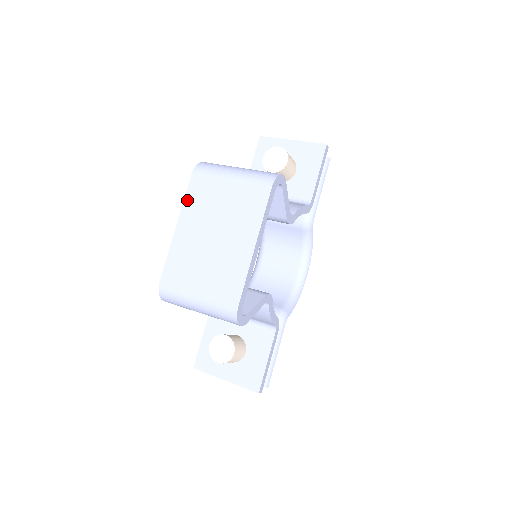
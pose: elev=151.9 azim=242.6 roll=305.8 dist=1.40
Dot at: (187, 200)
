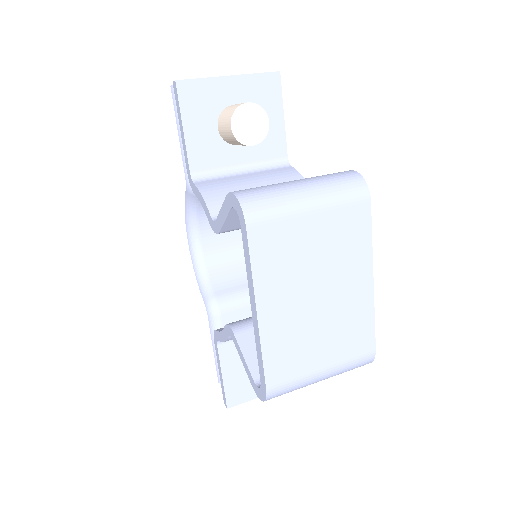
Dot at: (257, 269)
